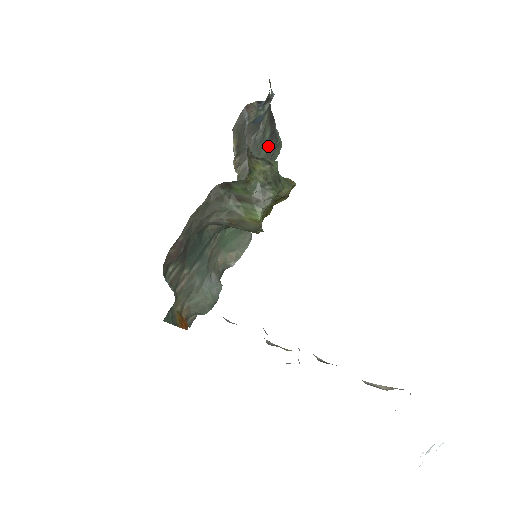
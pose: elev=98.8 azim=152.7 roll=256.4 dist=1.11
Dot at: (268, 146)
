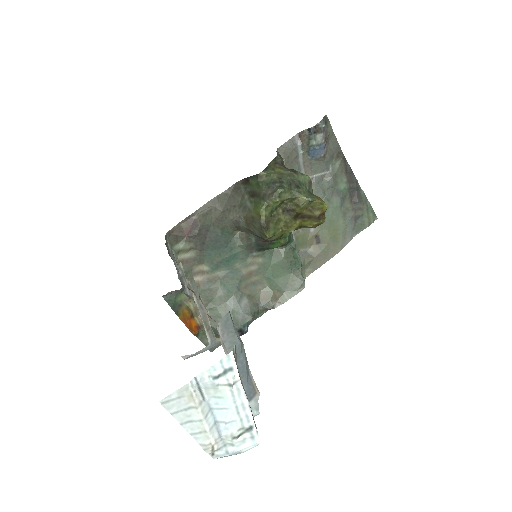
Dot at: (344, 199)
